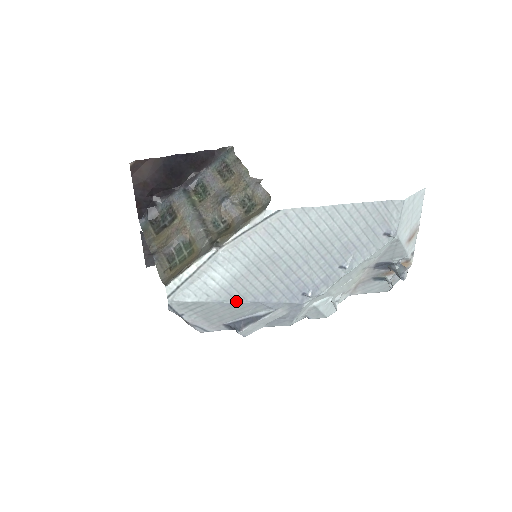
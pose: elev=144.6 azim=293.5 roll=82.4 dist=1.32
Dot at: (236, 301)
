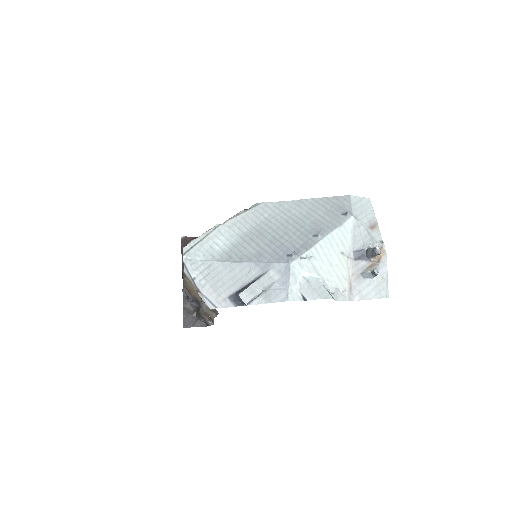
Dot at: (235, 262)
